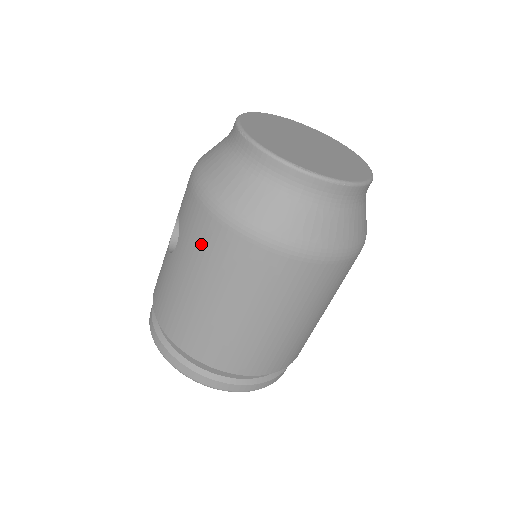
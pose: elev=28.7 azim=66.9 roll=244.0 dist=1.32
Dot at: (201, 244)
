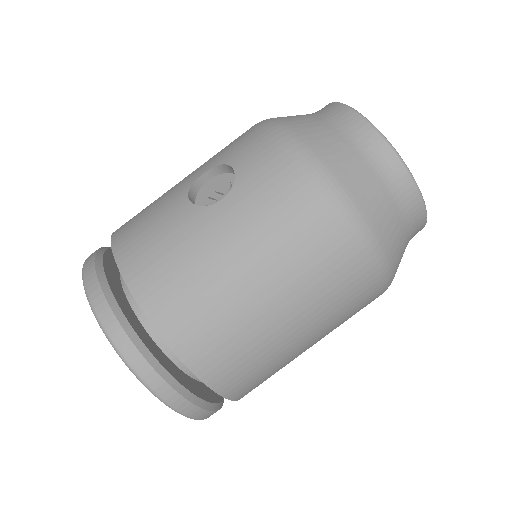
Dot at: (280, 211)
